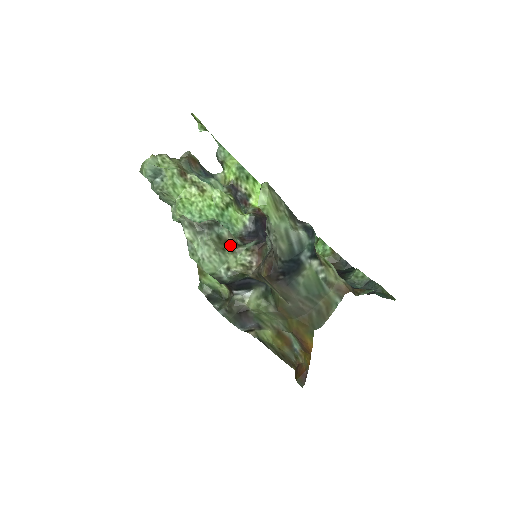
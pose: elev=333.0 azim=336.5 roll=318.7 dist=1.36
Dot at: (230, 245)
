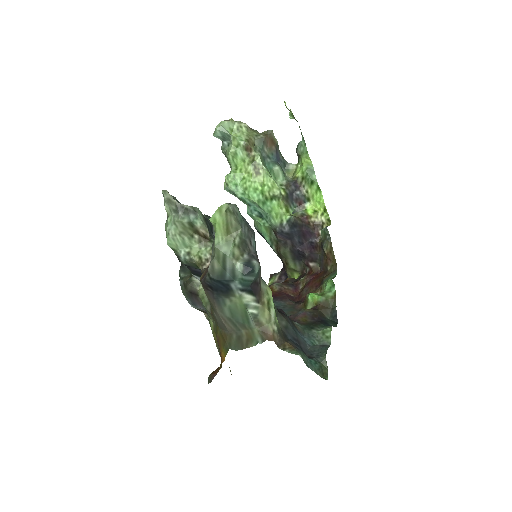
Dot at: (201, 236)
